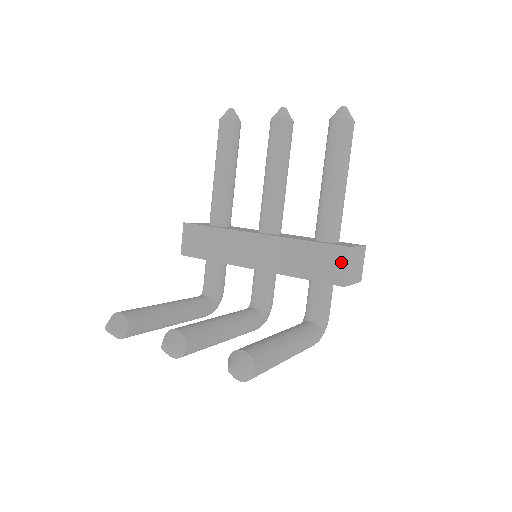
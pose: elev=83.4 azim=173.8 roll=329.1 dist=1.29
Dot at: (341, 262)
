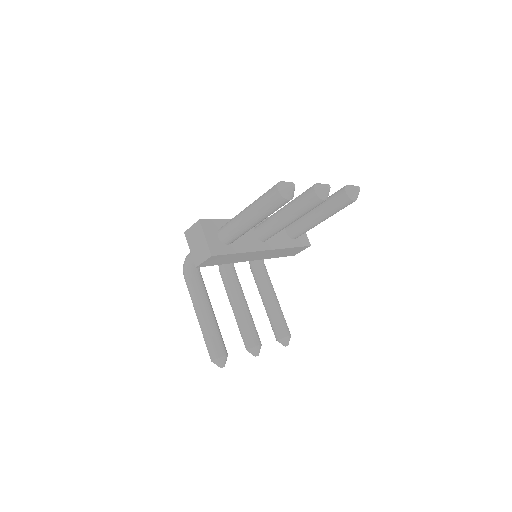
Dot at: (302, 250)
